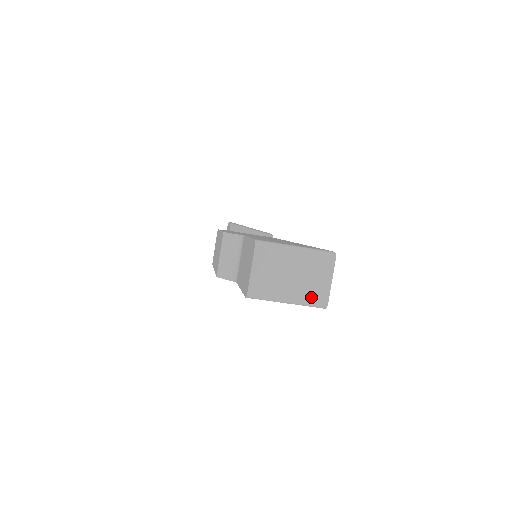
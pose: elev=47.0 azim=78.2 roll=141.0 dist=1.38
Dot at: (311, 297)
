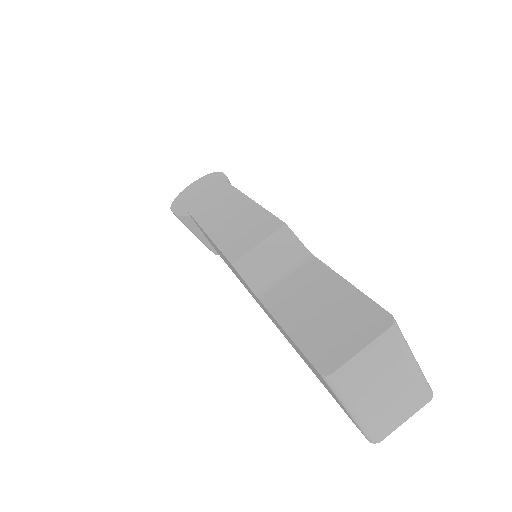
Dot at: (376, 424)
